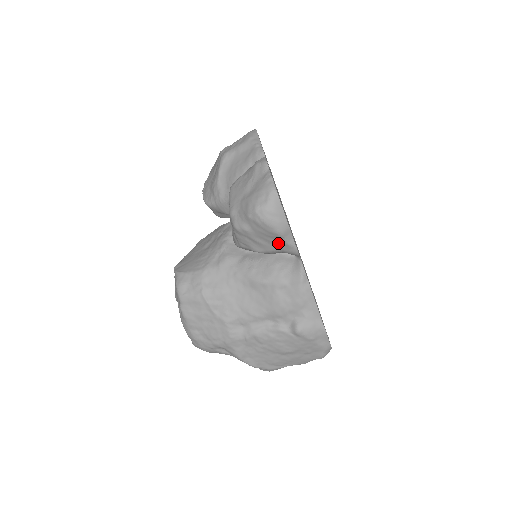
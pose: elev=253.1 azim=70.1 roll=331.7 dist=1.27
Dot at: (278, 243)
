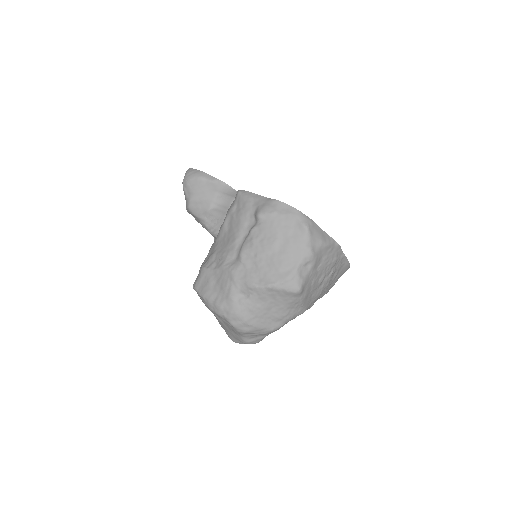
Dot at: (209, 188)
